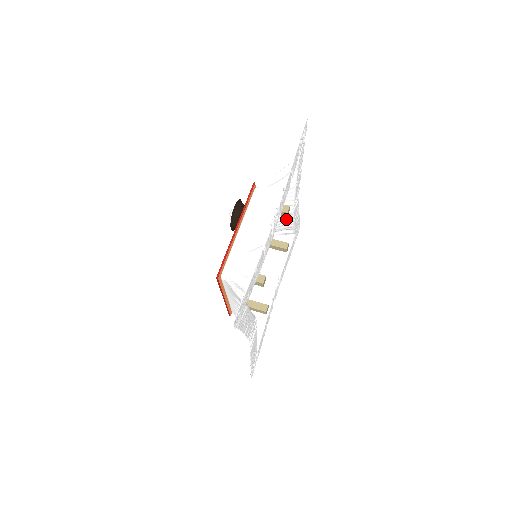
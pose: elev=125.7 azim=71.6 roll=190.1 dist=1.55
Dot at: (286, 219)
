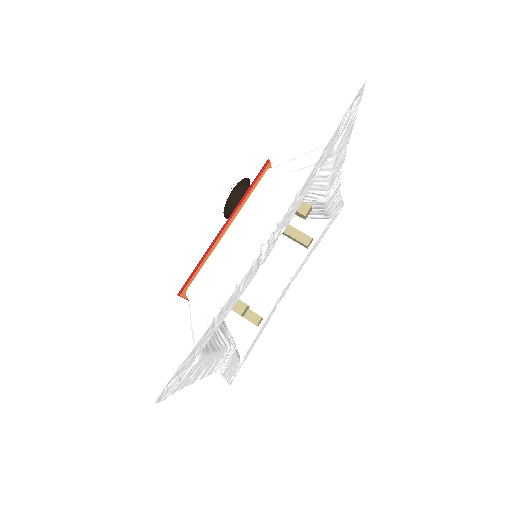
Dot at: (315, 206)
